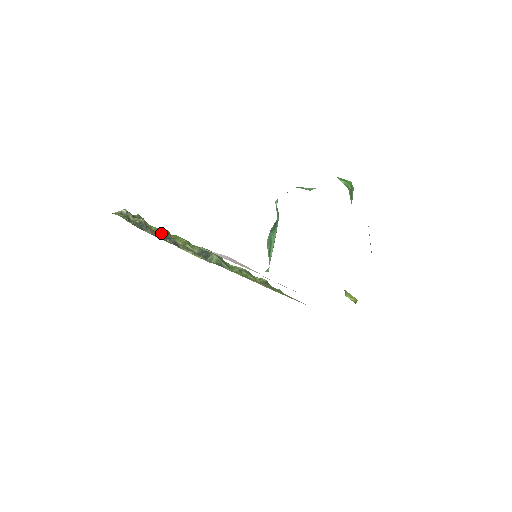
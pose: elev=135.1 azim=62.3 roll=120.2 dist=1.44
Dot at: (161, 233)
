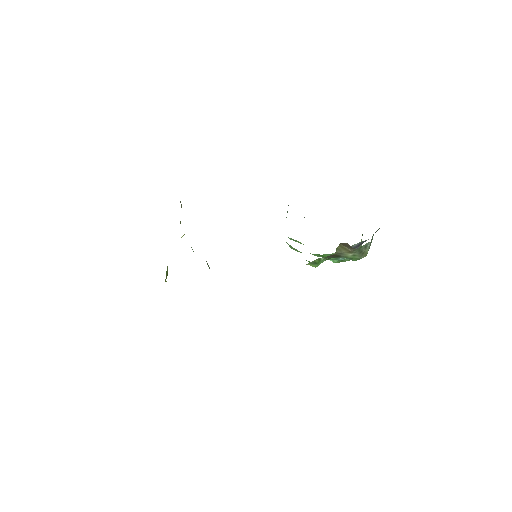
Dot at: occluded
